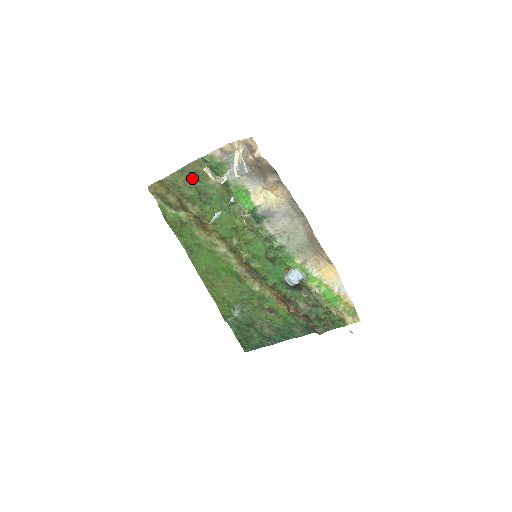
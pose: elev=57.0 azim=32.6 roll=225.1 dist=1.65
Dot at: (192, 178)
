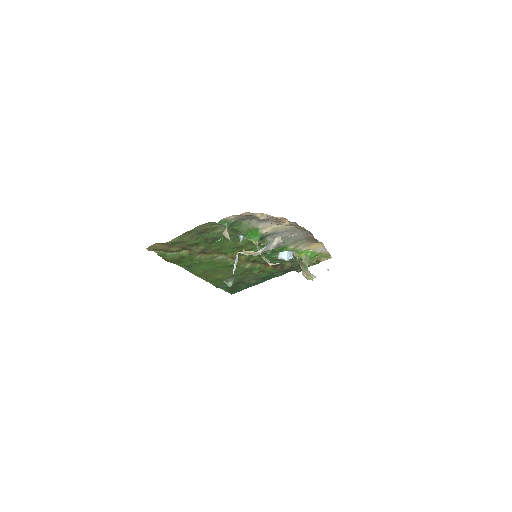
Dot at: (199, 233)
